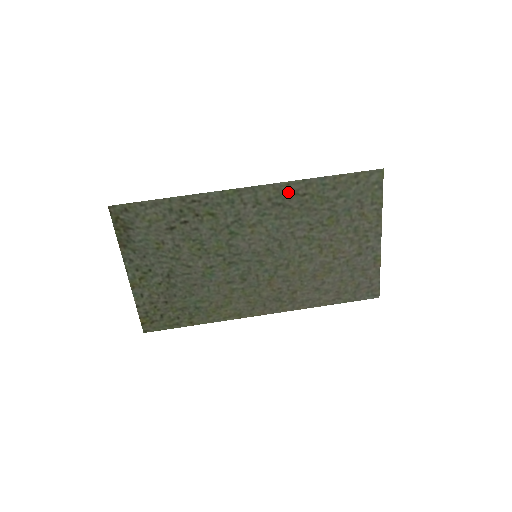
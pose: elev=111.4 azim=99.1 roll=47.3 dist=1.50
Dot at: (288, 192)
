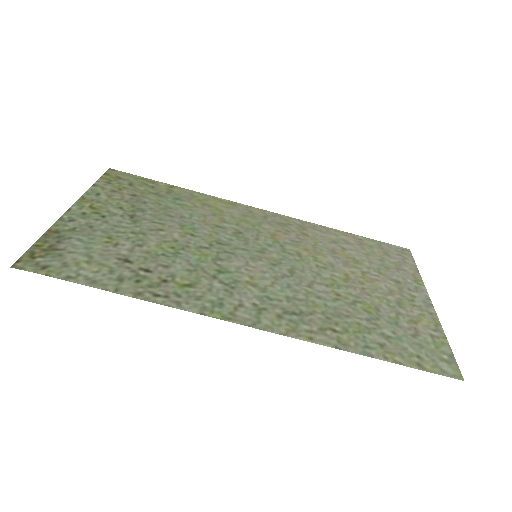
Dot at: (310, 329)
